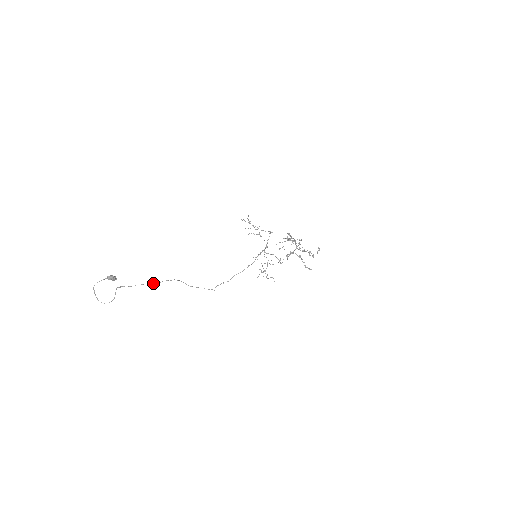
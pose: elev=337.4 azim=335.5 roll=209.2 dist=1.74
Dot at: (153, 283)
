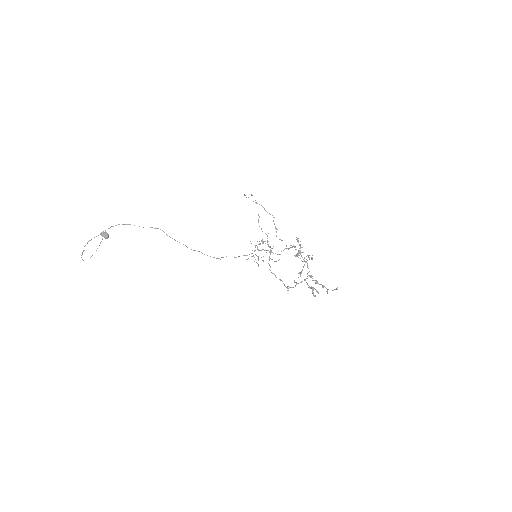
Dot at: occluded
